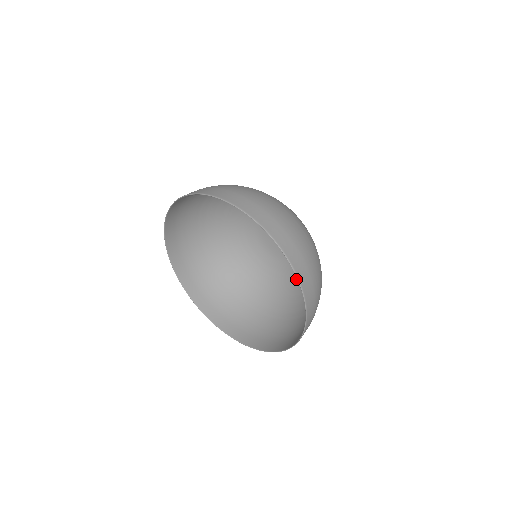
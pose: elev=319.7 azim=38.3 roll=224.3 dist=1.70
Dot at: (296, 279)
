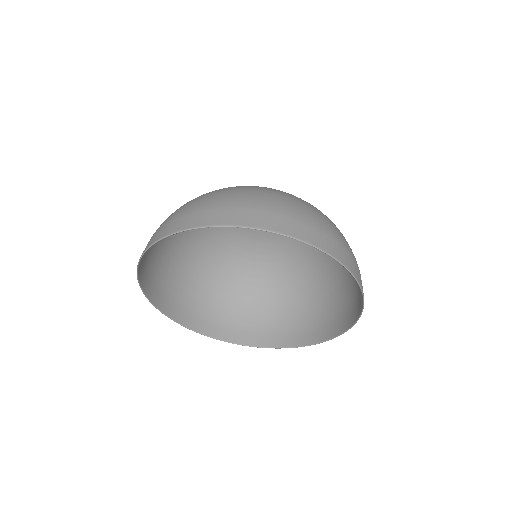
Dot at: (309, 247)
